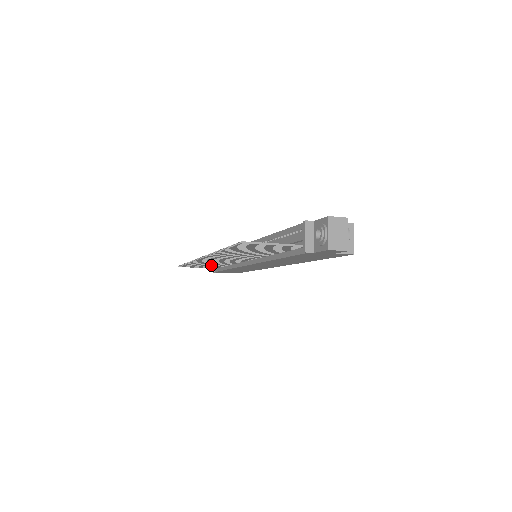
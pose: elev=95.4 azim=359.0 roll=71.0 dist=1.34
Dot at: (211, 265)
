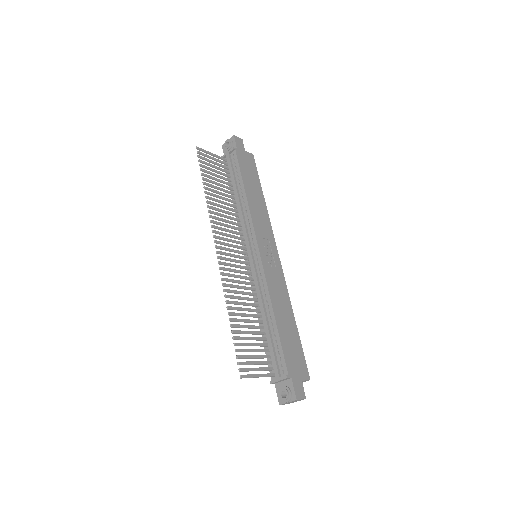
Dot at: (223, 189)
